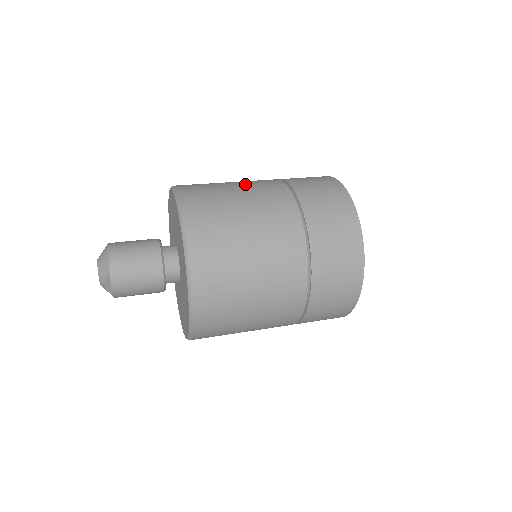
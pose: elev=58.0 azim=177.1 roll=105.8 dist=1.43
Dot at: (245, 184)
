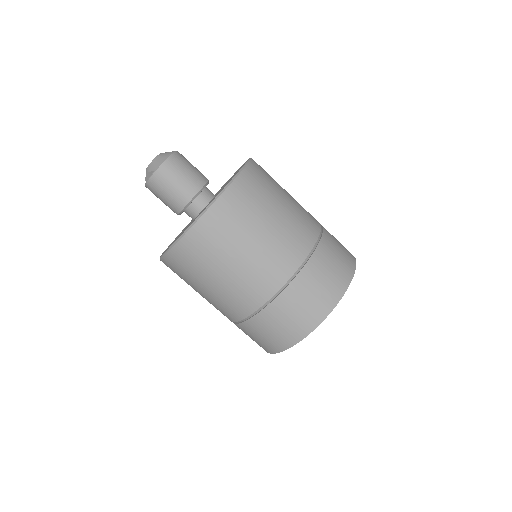
Dot at: (294, 208)
